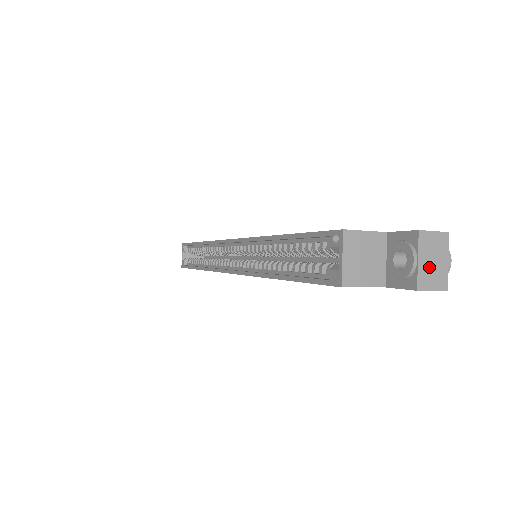
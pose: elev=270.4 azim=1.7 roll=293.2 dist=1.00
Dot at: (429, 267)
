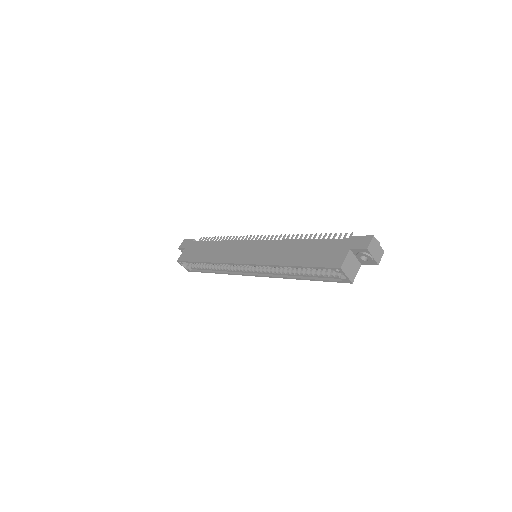
Dot at: (376, 254)
